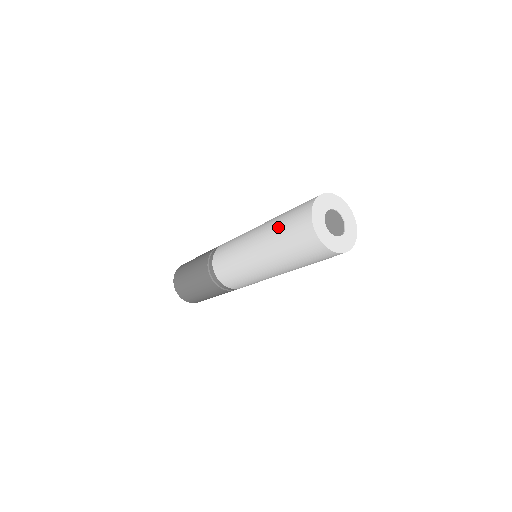
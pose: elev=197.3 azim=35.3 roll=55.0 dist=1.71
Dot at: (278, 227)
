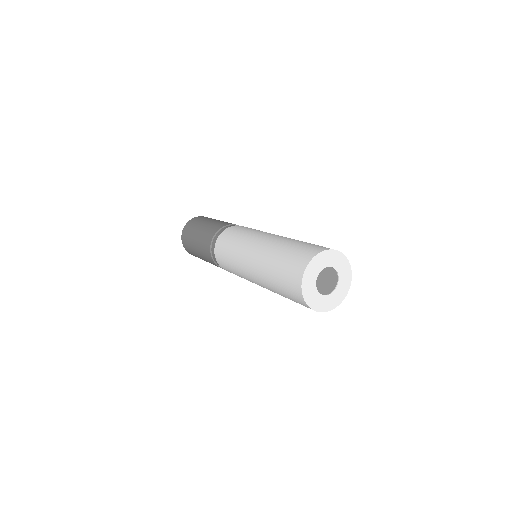
Dot at: (283, 247)
